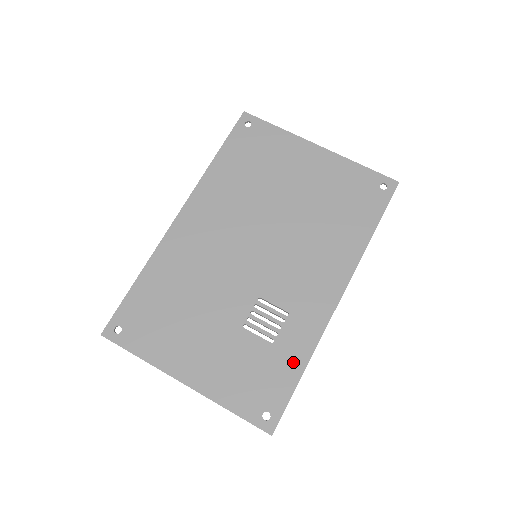
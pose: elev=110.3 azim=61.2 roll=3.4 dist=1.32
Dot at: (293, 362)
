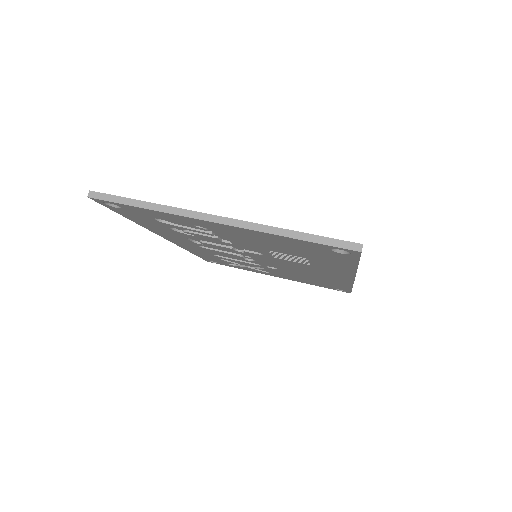
Dot at: occluded
